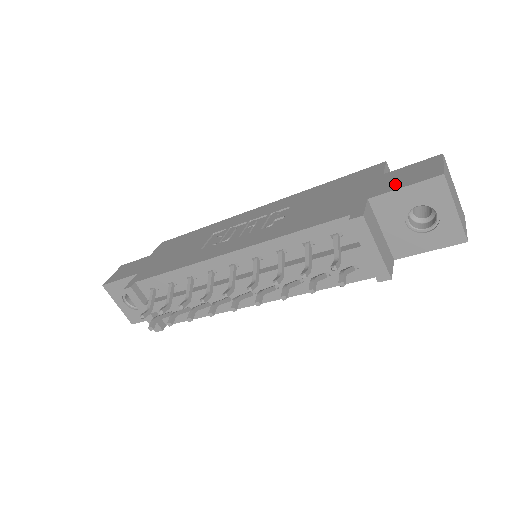
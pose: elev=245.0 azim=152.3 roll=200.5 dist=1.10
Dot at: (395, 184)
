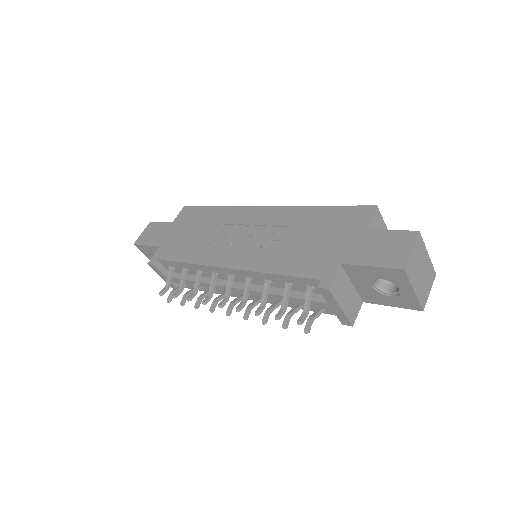
Dot at: (367, 256)
